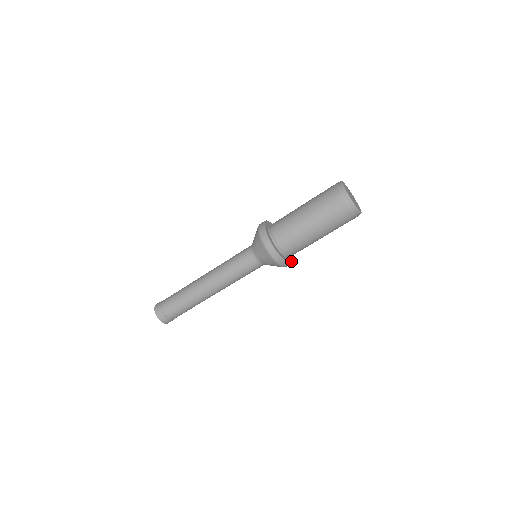
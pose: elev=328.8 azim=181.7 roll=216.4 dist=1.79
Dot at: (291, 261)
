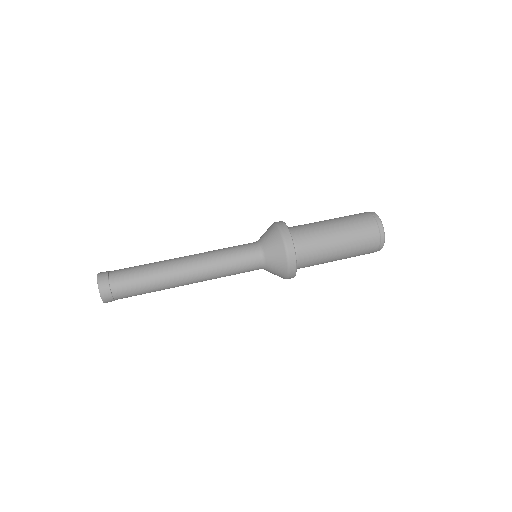
Dot at: occluded
